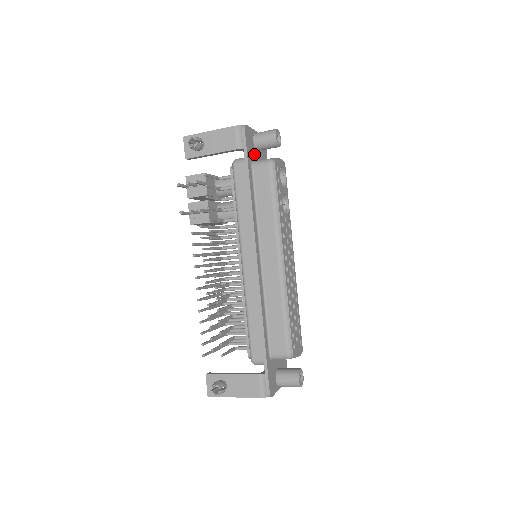
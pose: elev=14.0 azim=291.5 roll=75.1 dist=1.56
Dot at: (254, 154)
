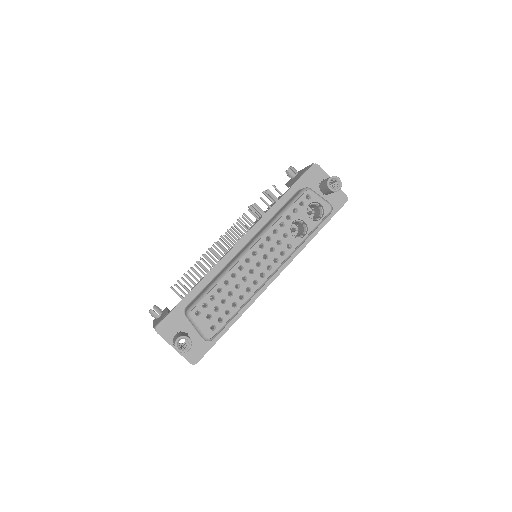
Dot at: (313, 189)
